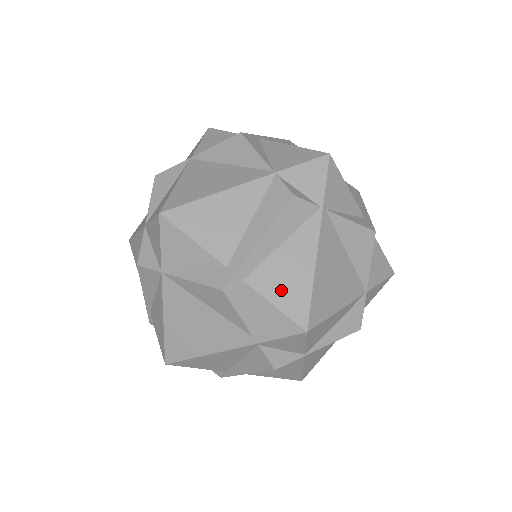
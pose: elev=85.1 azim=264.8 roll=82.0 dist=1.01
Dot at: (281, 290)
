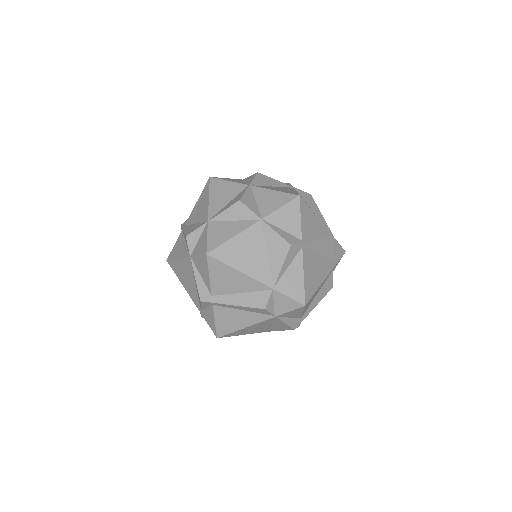
Dot at: (223, 321)
